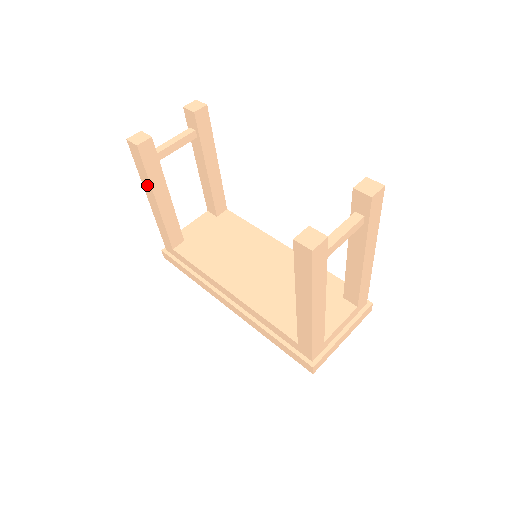
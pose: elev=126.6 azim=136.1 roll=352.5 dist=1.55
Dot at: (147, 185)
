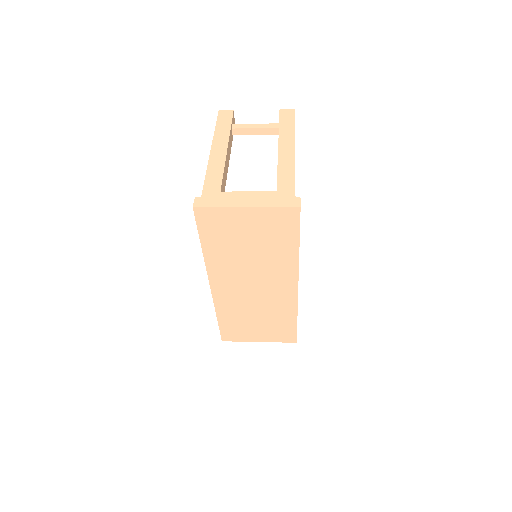
Dot at: occluded
